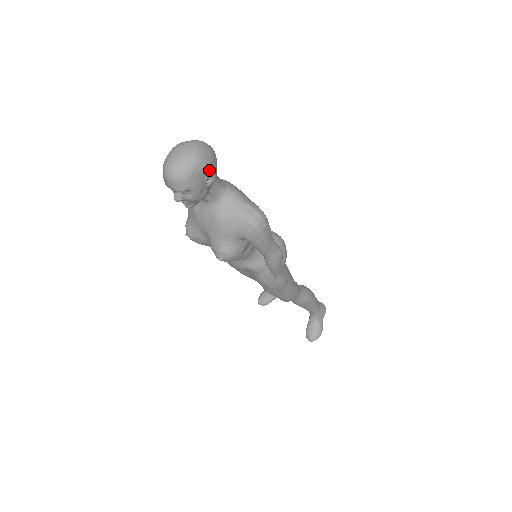
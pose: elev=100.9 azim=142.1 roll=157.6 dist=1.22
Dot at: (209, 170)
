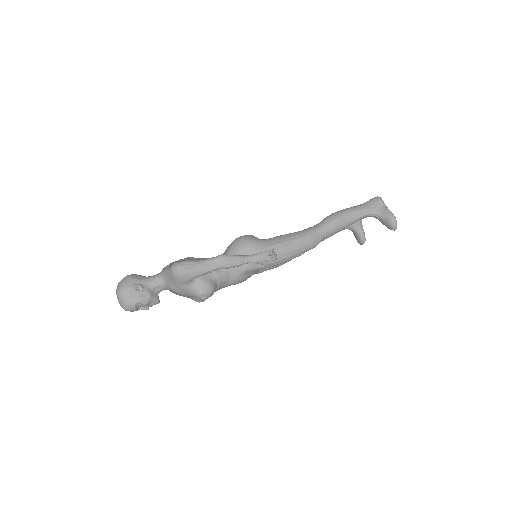
Dot at: (131, 287)
